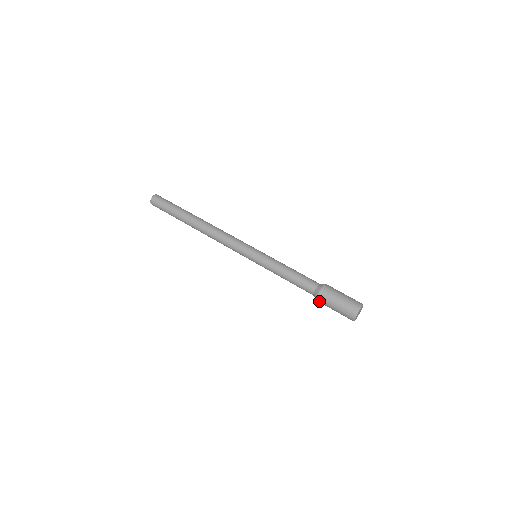
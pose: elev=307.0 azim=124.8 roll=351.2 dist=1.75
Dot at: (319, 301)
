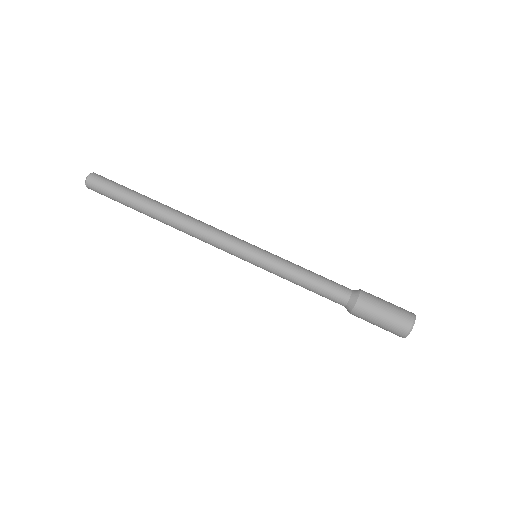
Dot at: occluded
